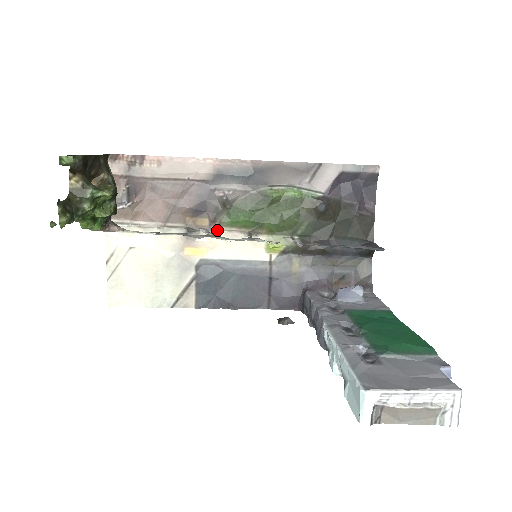
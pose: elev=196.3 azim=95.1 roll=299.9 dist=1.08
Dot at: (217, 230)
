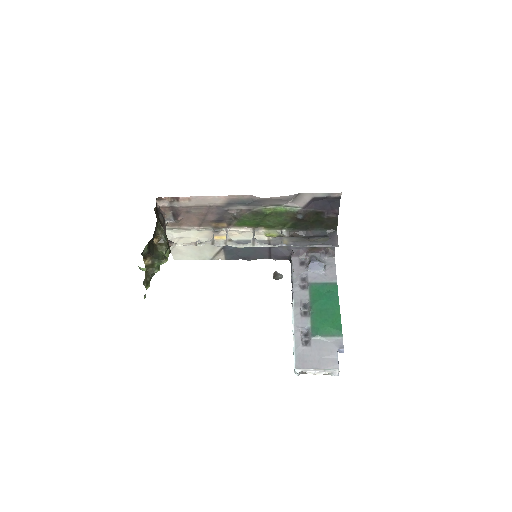
Dot at: (233, 228)
